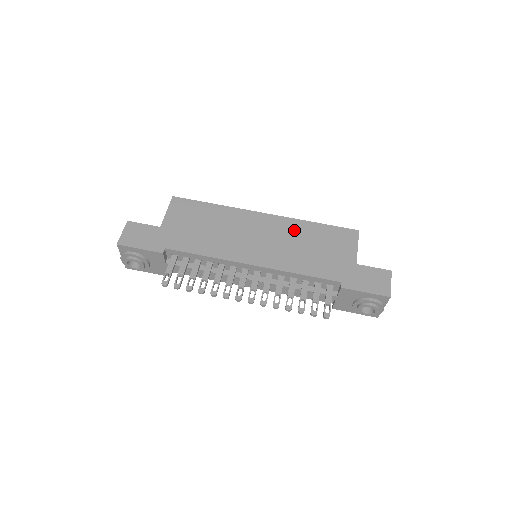
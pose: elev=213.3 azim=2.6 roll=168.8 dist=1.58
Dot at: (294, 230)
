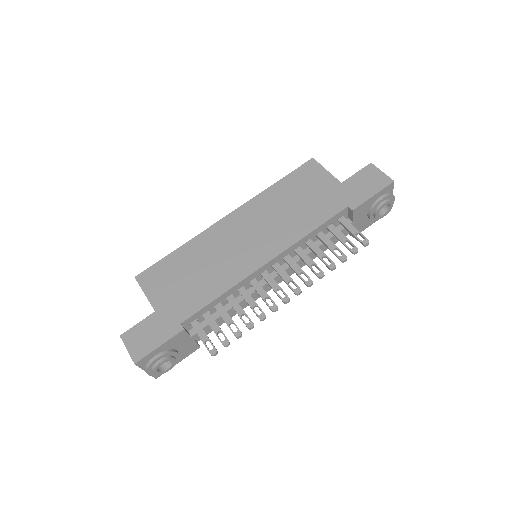
Dot at: (266, 205)
